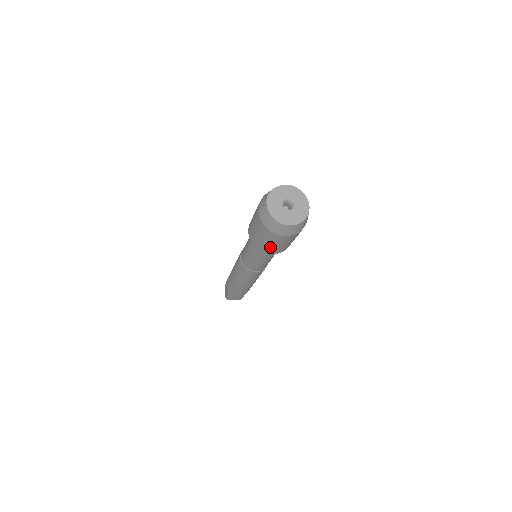
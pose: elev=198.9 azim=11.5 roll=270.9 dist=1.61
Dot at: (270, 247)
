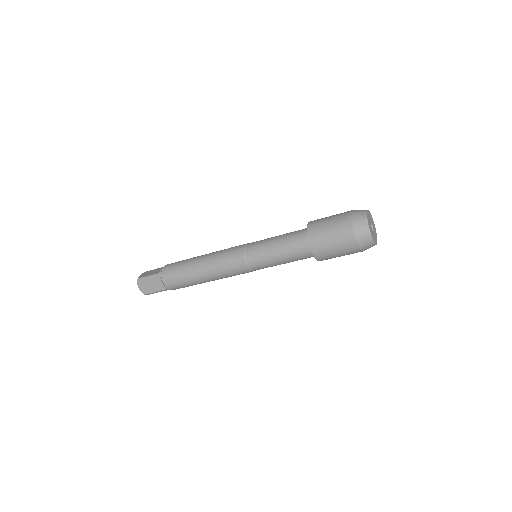
Dot at: occluded
